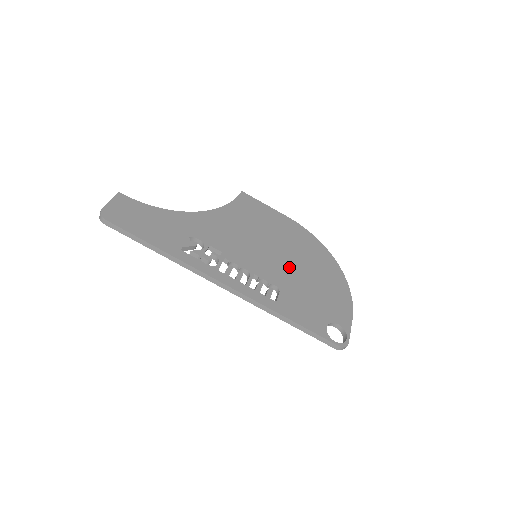
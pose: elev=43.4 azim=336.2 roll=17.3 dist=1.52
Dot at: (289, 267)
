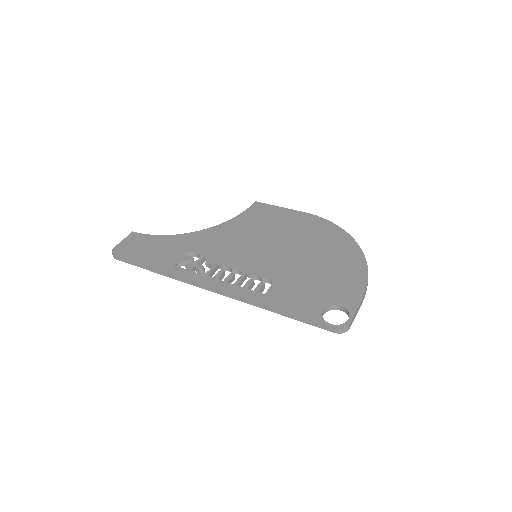
Dot at: (291, 259)
